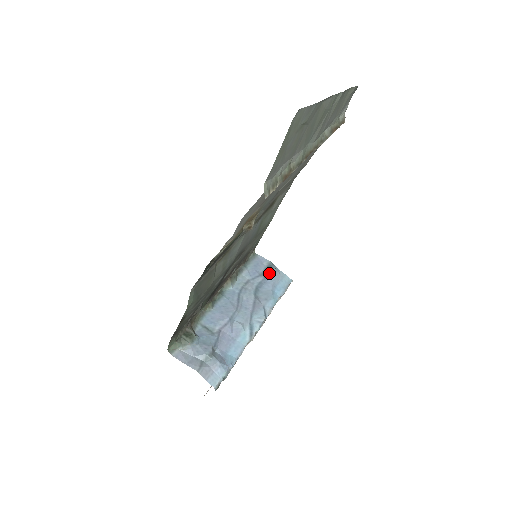
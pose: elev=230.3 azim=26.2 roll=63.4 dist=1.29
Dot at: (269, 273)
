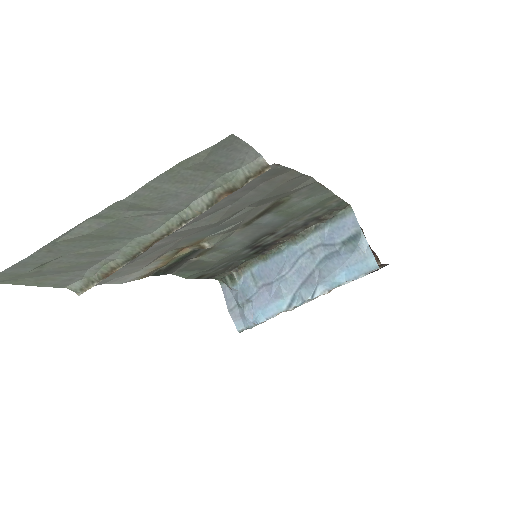
Dot at: (348, 246)
